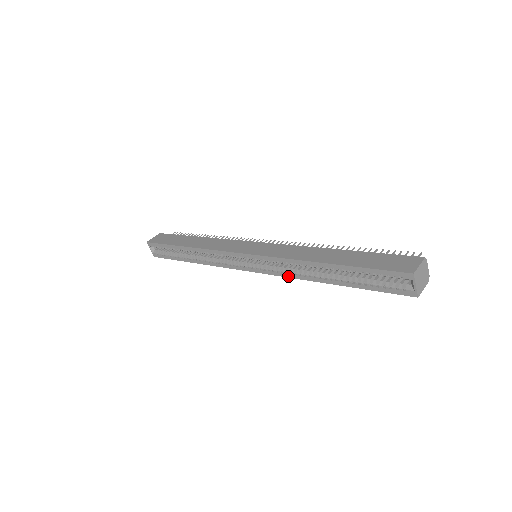
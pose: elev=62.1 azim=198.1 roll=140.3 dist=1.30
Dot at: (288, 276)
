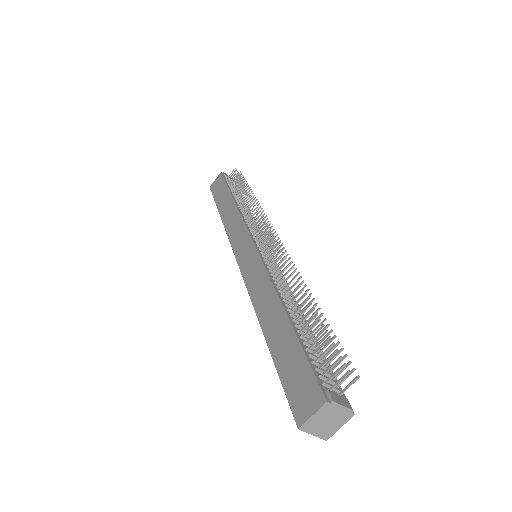
Dot at: occluded
